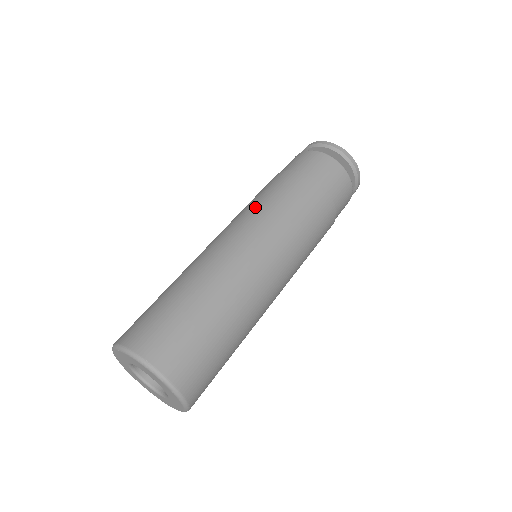
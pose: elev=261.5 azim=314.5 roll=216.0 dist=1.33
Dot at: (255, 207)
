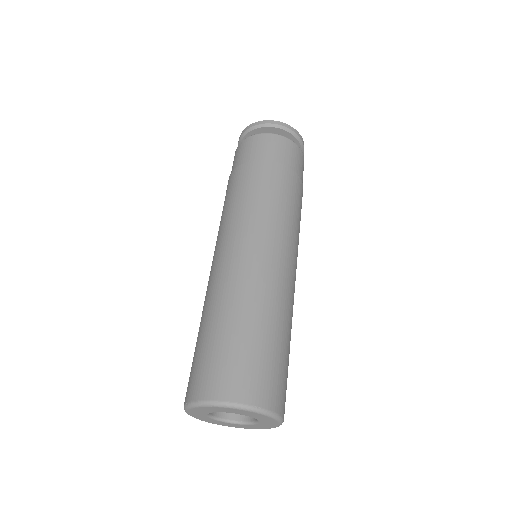
Dot at: (252, 210)
